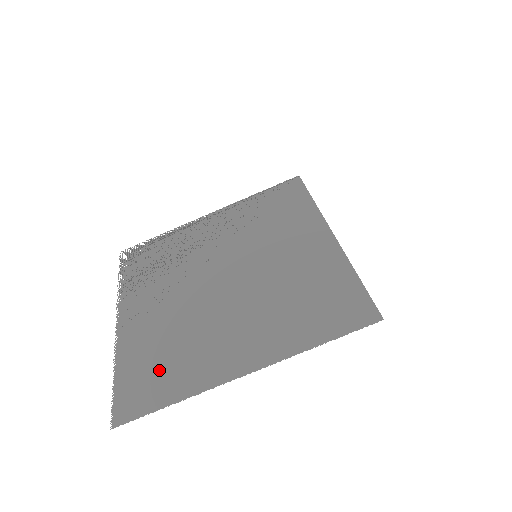
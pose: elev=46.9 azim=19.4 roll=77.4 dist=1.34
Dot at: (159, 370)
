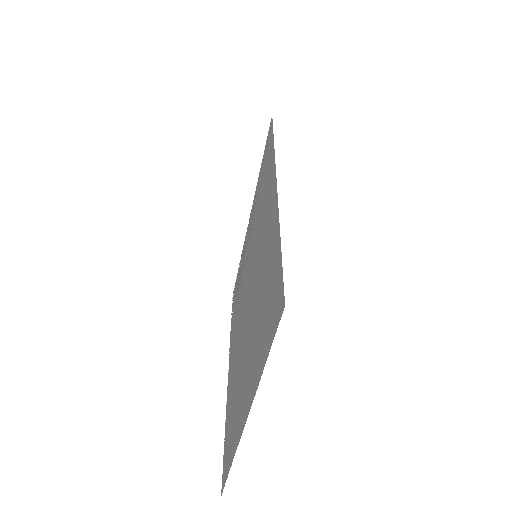
Dot at: (231, 426)
